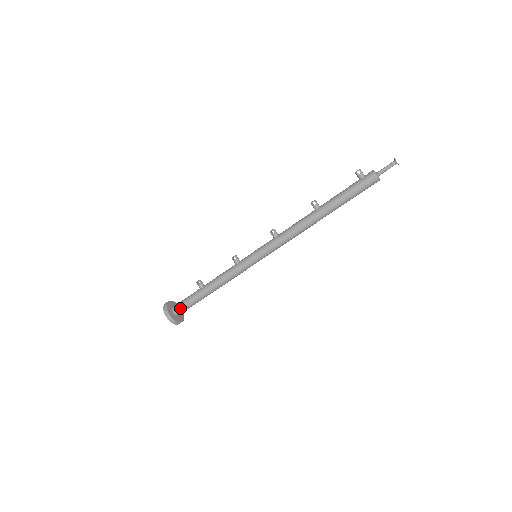
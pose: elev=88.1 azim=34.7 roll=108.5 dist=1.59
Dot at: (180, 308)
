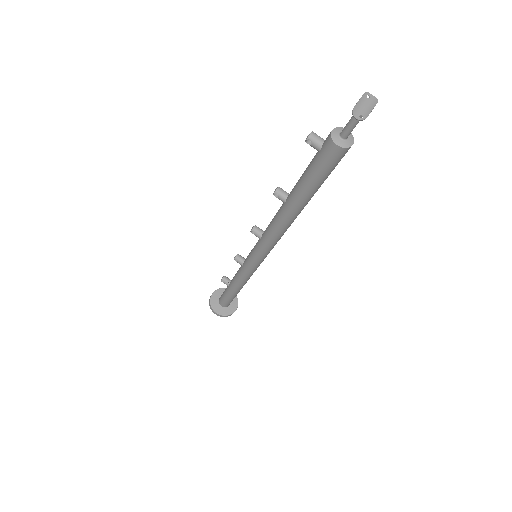
Dot at: (223, 303)
